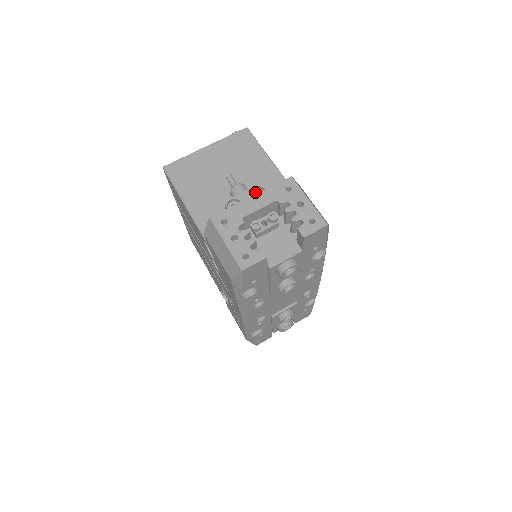
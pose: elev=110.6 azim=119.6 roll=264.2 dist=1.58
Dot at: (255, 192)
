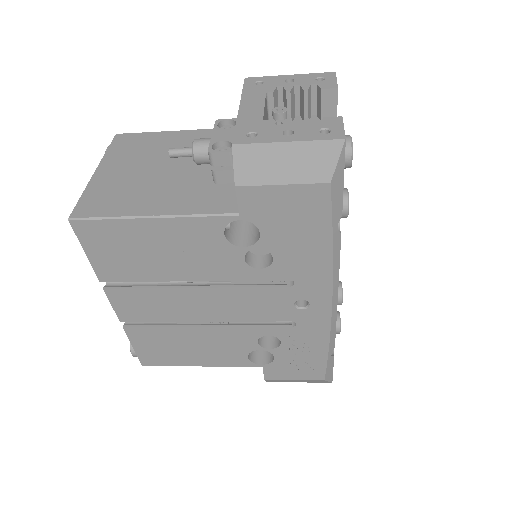
Dot at: occluded
